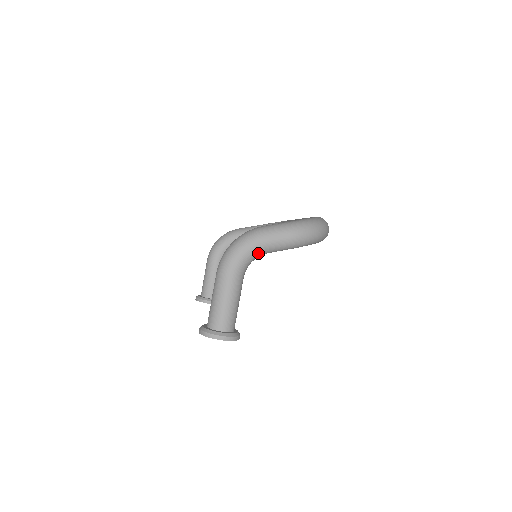
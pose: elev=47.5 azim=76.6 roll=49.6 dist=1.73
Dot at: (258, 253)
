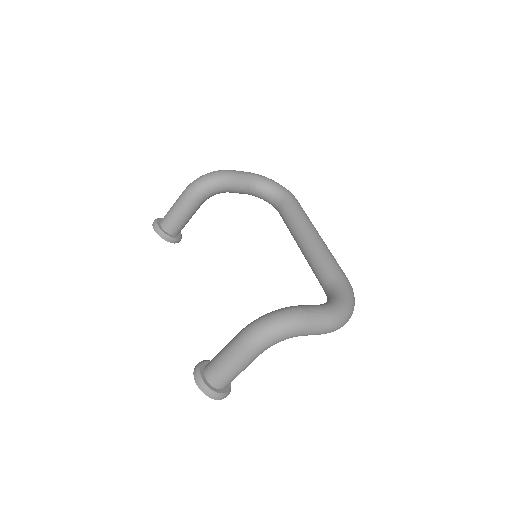
Dot at: occluded
